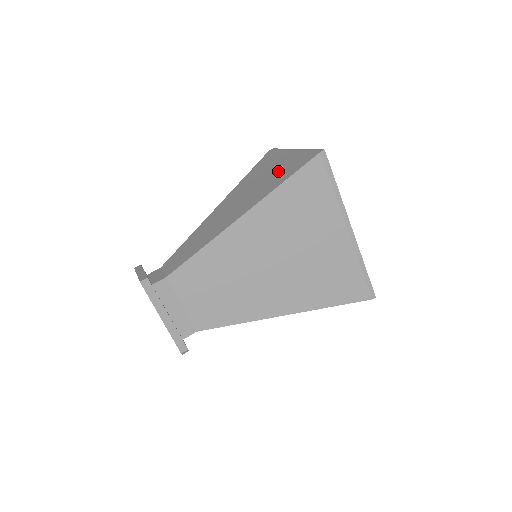
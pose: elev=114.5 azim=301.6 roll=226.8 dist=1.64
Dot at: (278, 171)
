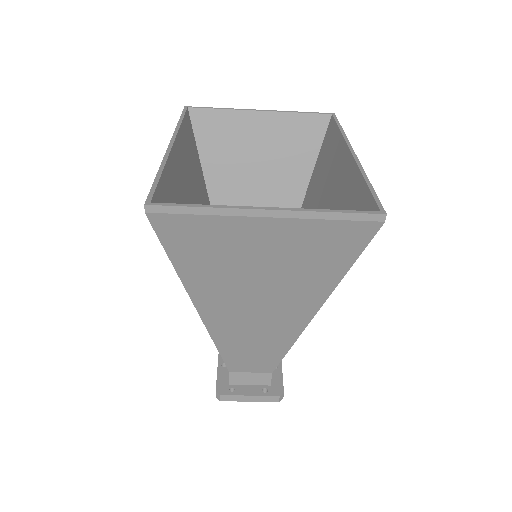
Dot at: (295, 258)
